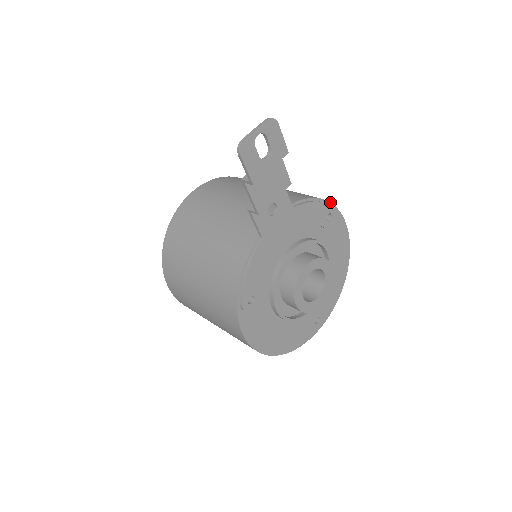
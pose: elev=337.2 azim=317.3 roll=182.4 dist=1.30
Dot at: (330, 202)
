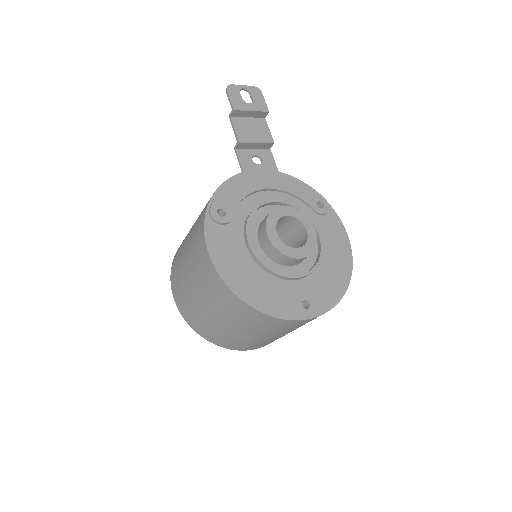
Dot at: (323, 197)
